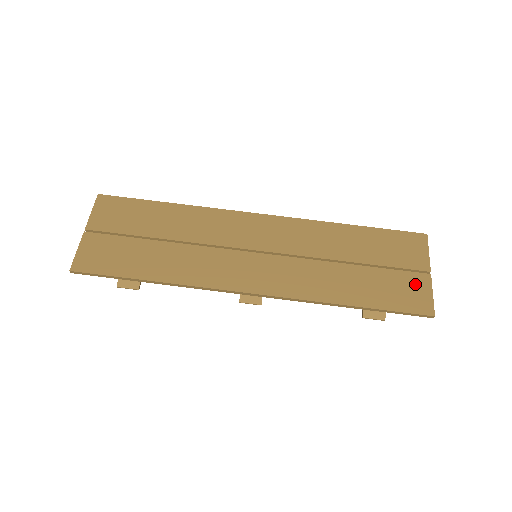
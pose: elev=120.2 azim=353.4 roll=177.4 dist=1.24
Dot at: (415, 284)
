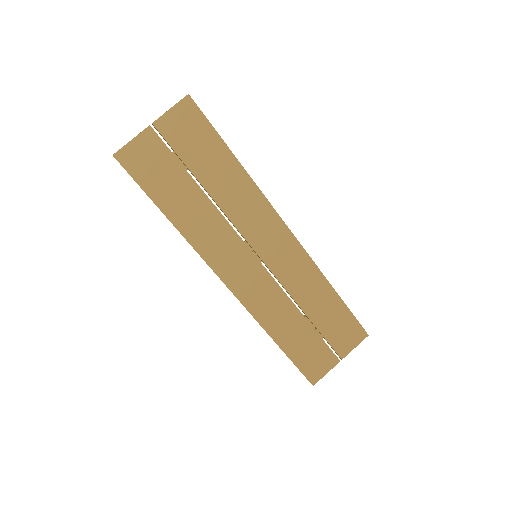
Dot at: (325, 360)
